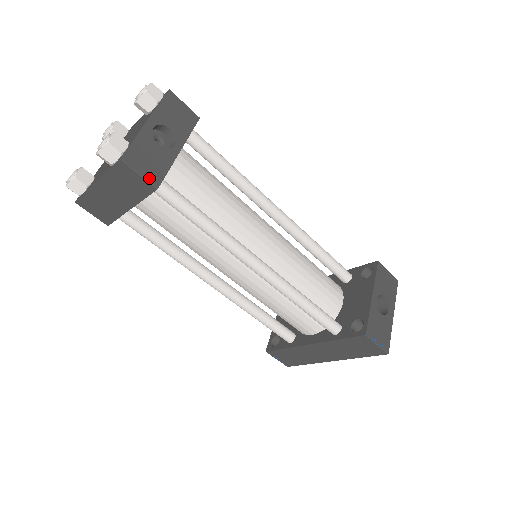
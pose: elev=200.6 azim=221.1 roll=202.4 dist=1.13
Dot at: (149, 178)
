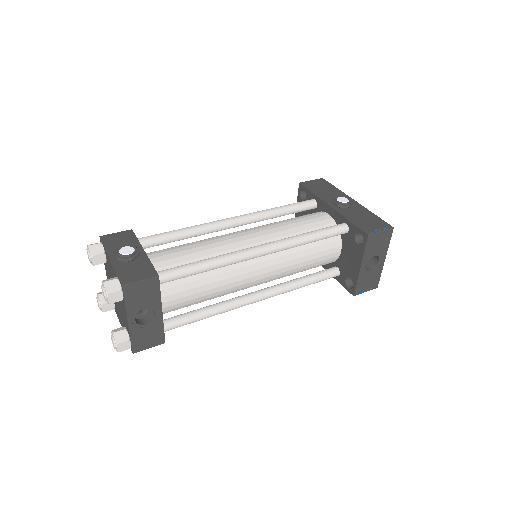
Dot at: (156, 344)
